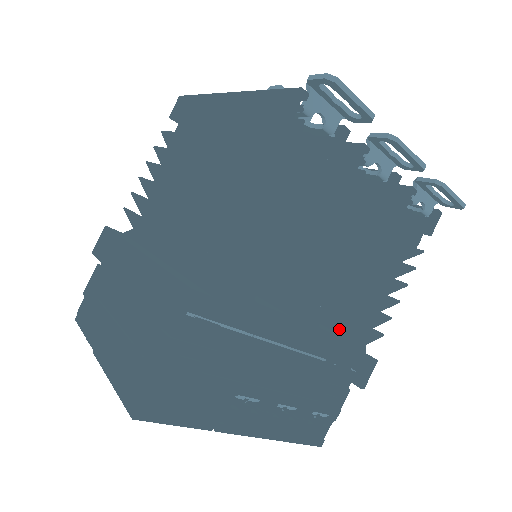
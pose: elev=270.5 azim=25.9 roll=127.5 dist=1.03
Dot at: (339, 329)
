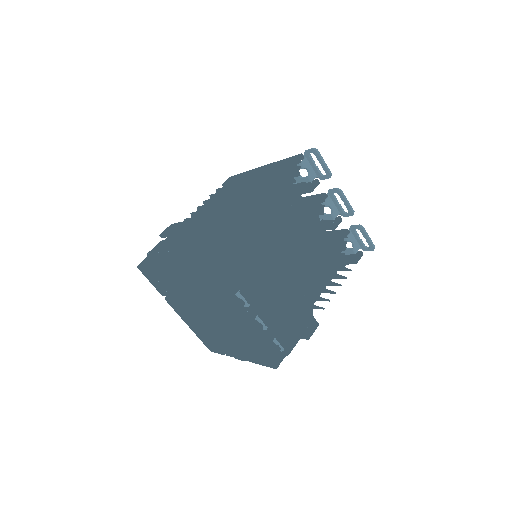
Dot at: occluded
